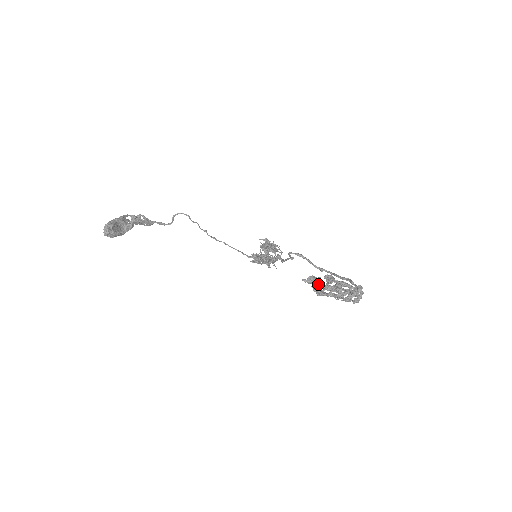
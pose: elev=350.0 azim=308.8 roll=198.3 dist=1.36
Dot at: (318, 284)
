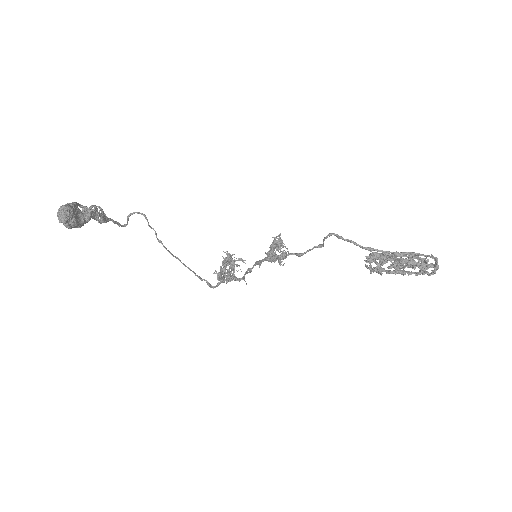
Dot at: (388, 258)
